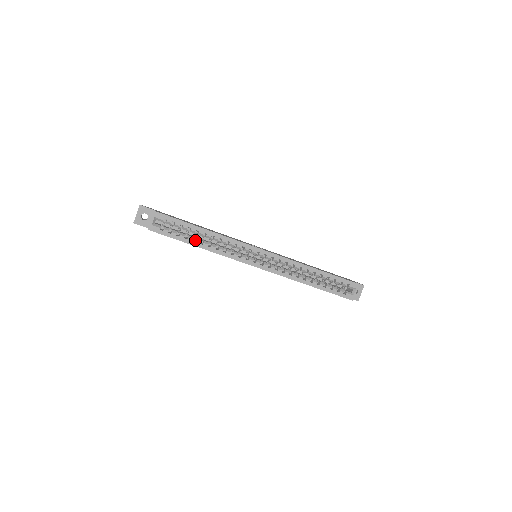
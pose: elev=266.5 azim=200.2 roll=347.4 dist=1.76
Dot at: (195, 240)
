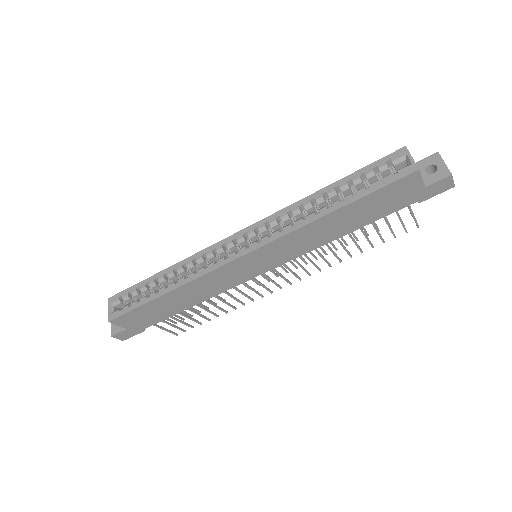
Dot at: (160, 291)
